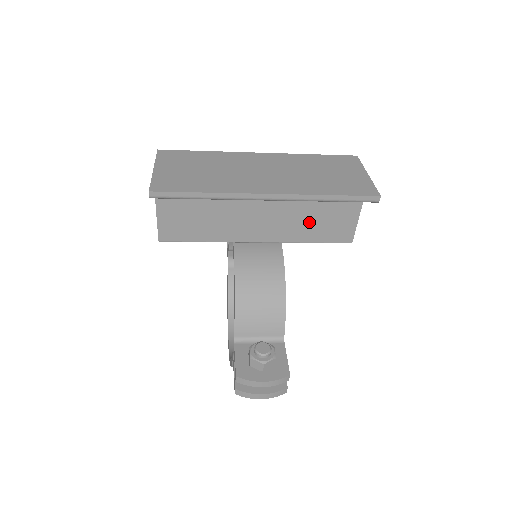
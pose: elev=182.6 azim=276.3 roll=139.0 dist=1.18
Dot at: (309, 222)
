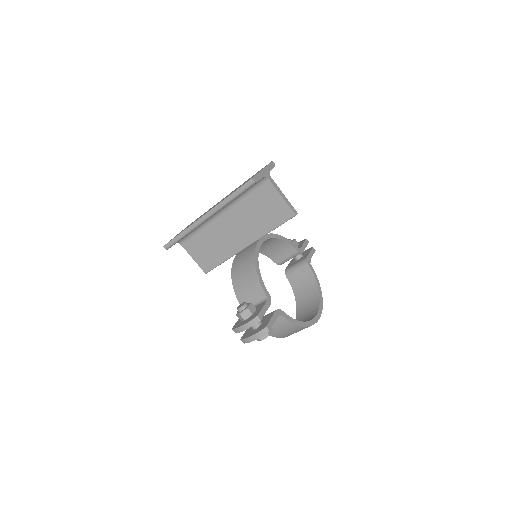
Dot at: (259, 218)
